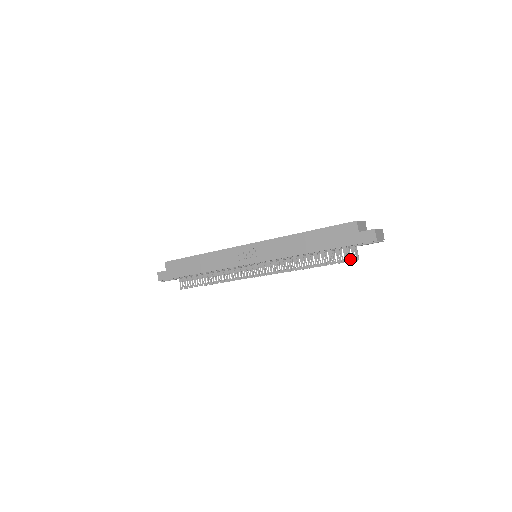
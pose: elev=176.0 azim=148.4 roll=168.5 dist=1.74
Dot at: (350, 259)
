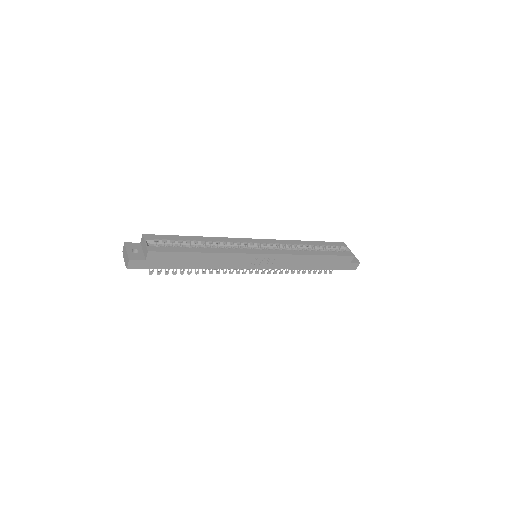
Dot at: occluded
